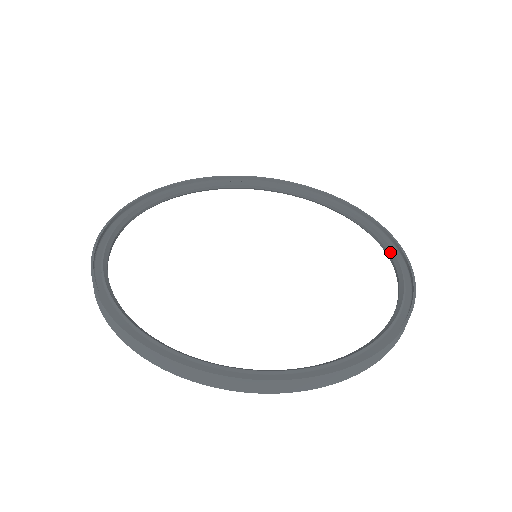
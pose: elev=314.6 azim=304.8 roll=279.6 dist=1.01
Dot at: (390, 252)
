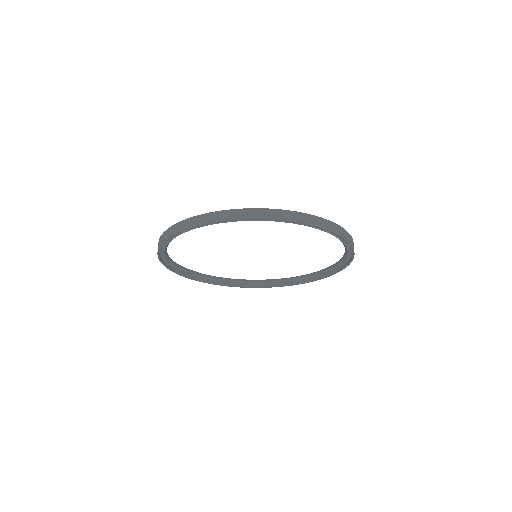
Dot at: (314, 273)
